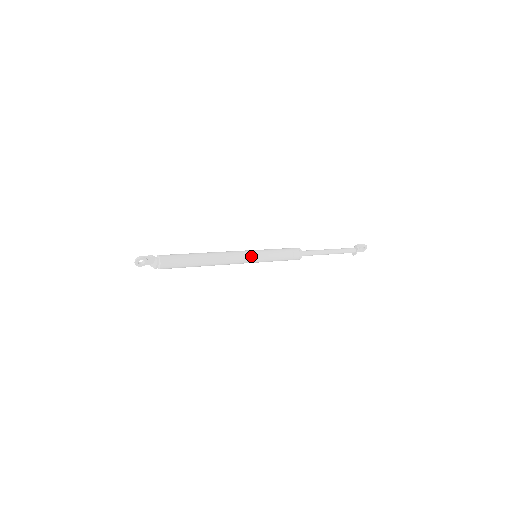
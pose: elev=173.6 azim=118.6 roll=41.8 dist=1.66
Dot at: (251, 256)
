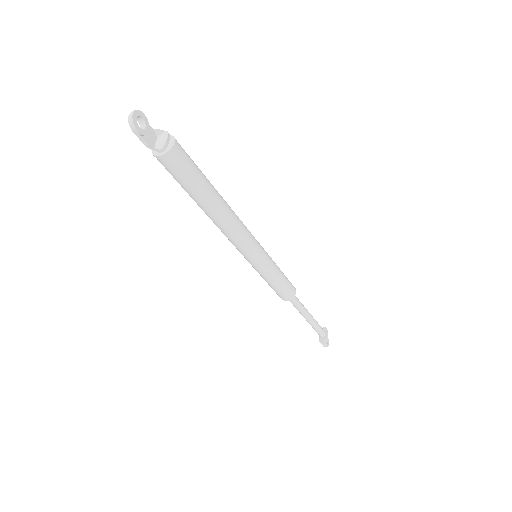
Dot at: occluded
